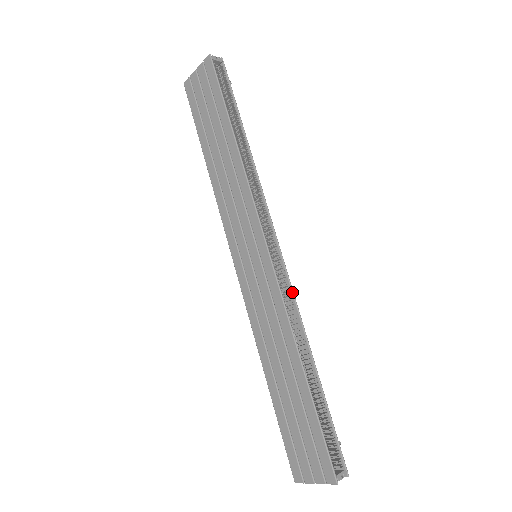
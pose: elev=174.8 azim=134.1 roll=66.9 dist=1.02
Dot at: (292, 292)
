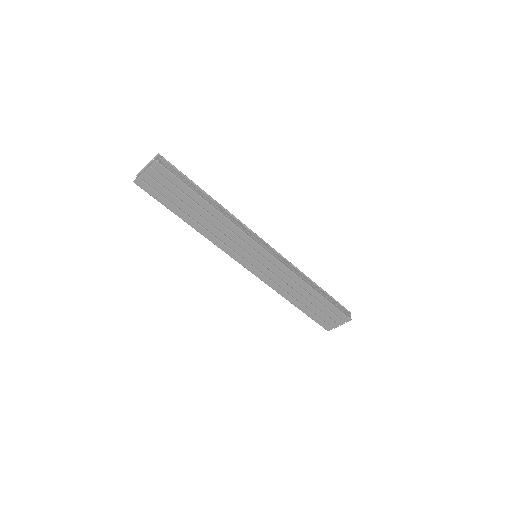
Dot at: (288, 261)
